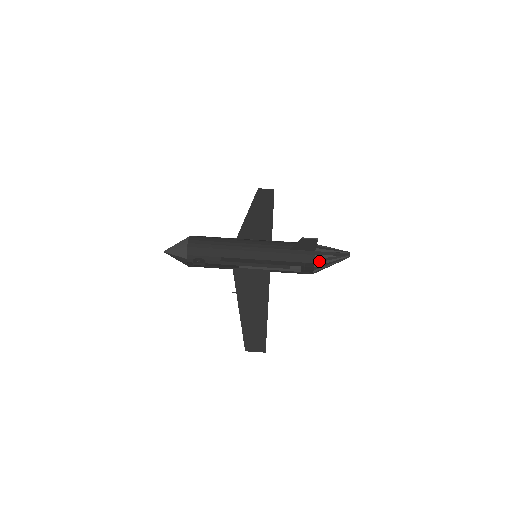
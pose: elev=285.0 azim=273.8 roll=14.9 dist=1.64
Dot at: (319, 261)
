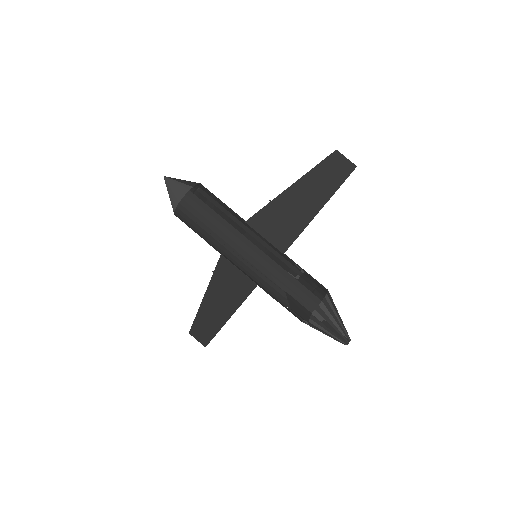
Dot at: (309, 324)
